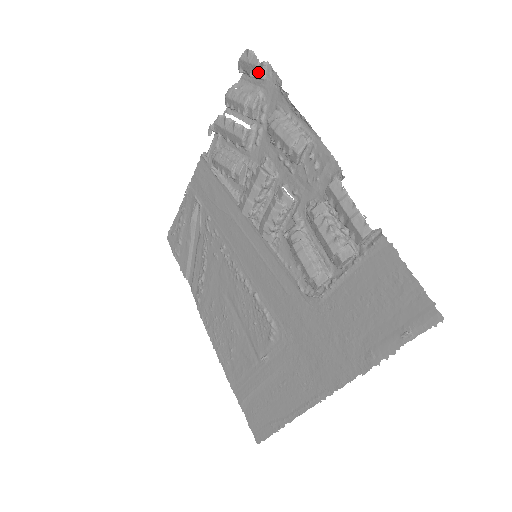
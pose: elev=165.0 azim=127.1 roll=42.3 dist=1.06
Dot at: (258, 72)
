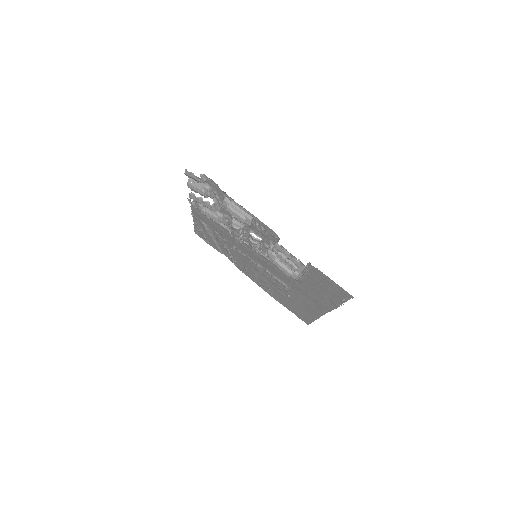
Dot at: occluded
